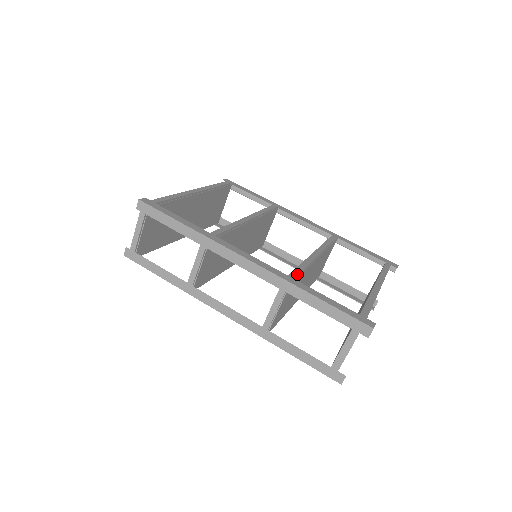
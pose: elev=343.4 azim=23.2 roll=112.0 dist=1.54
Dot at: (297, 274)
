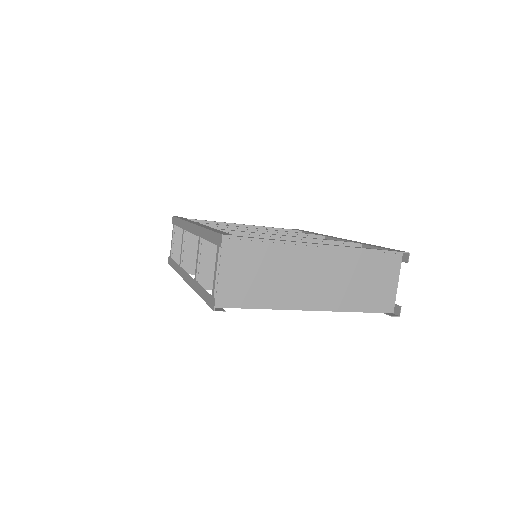
Dot at: (224, 230)
